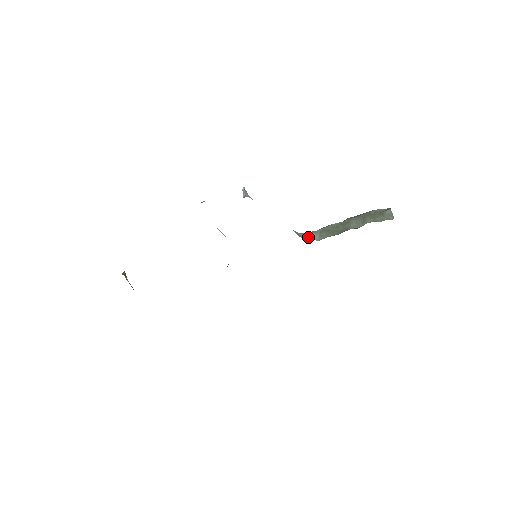
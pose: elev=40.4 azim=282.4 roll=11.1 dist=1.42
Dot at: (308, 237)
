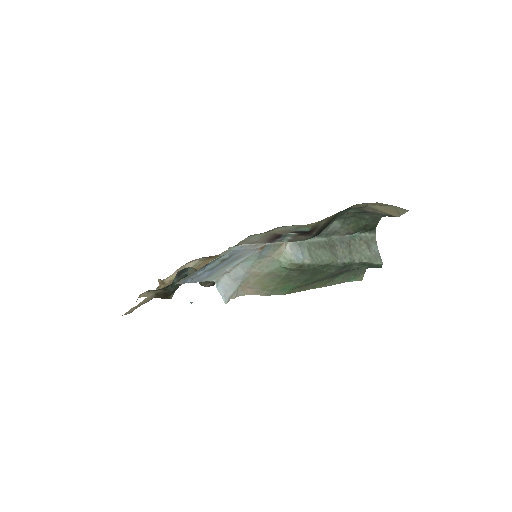
Dot at: (298, 255)
